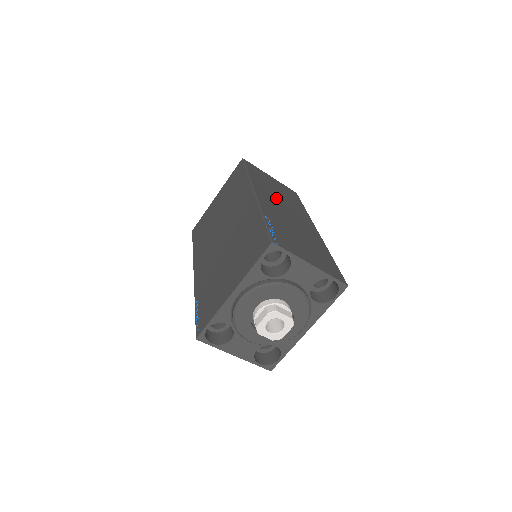
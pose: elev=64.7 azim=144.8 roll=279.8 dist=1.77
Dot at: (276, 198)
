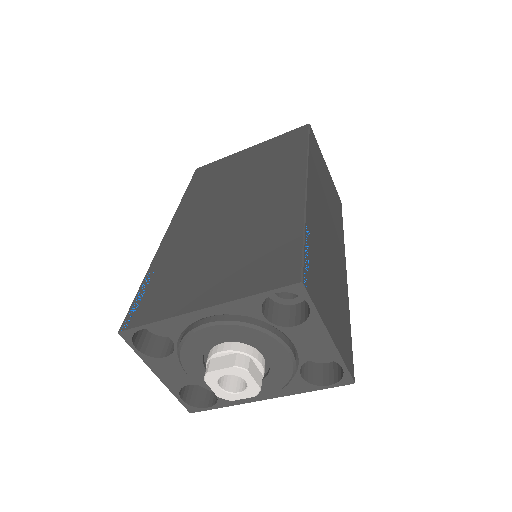
Dot at: (324, 202)
